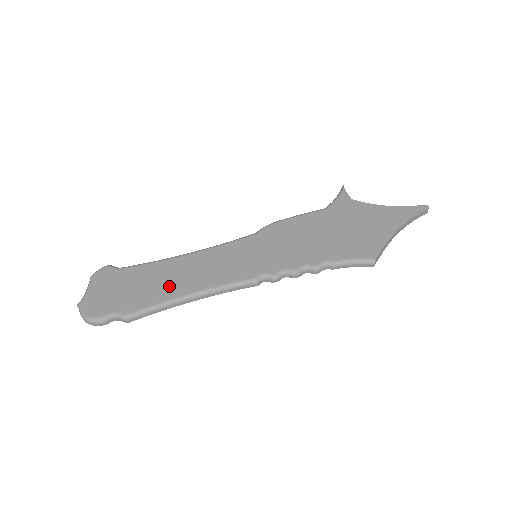
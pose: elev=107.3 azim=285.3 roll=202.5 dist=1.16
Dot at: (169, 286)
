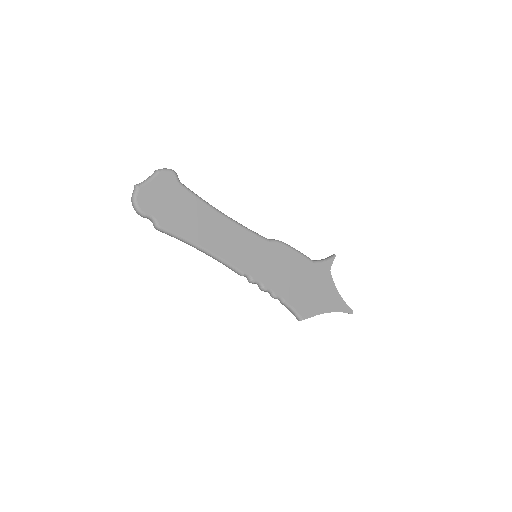
Dot at: (198, 230)
